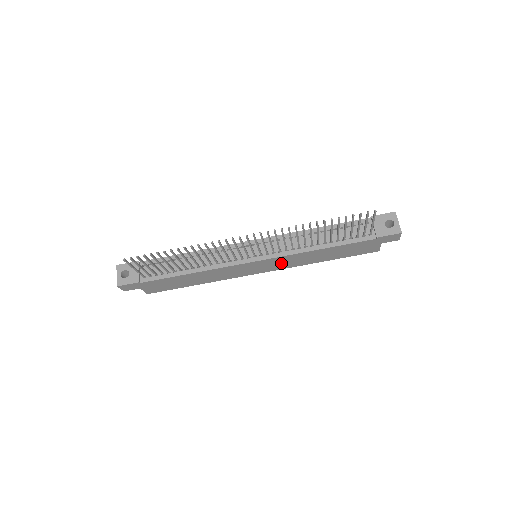
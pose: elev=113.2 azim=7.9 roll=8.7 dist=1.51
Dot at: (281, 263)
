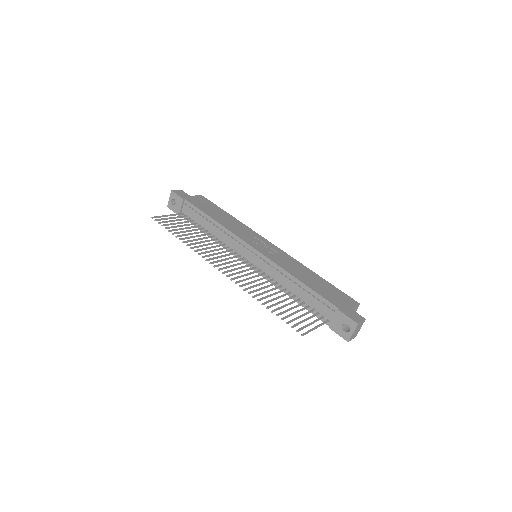
Dot at: occluded
